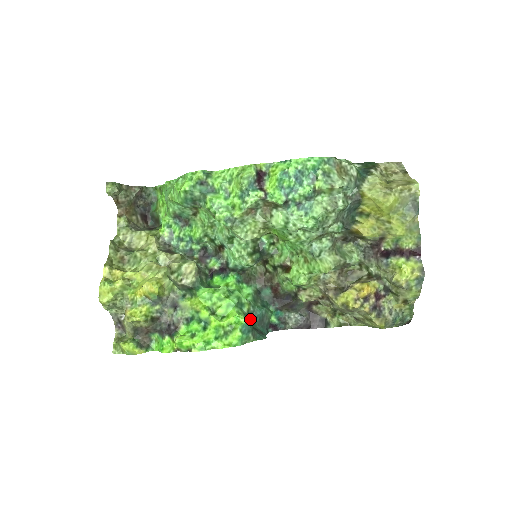
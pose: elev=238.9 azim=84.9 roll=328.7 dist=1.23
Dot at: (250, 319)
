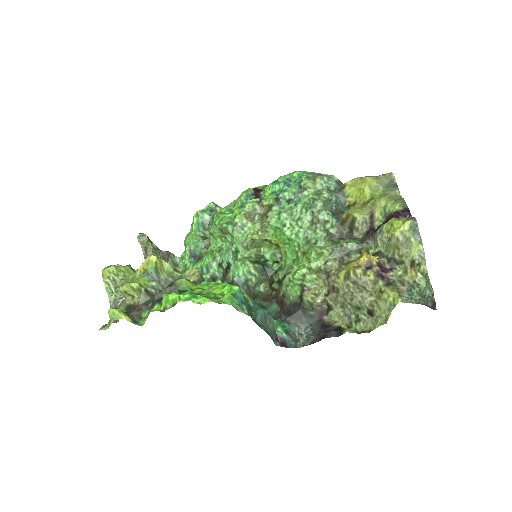
Dot at: (246, 300)
